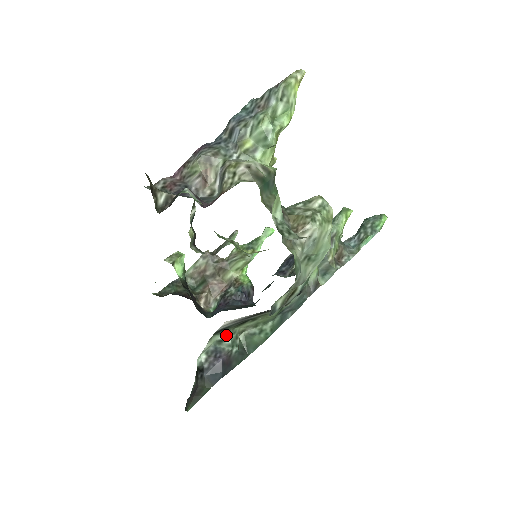
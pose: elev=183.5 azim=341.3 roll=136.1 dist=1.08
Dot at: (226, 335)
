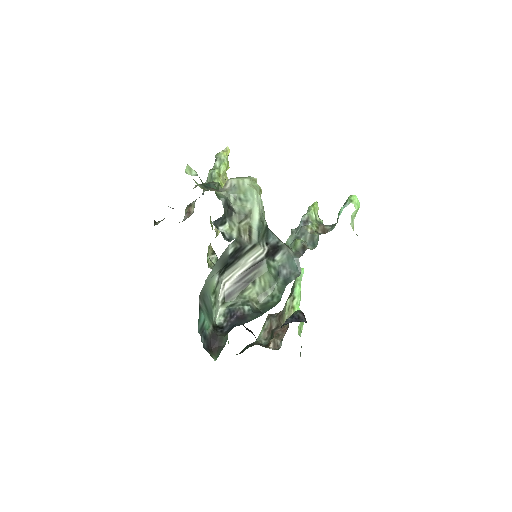
Dot at: (237, 301)
